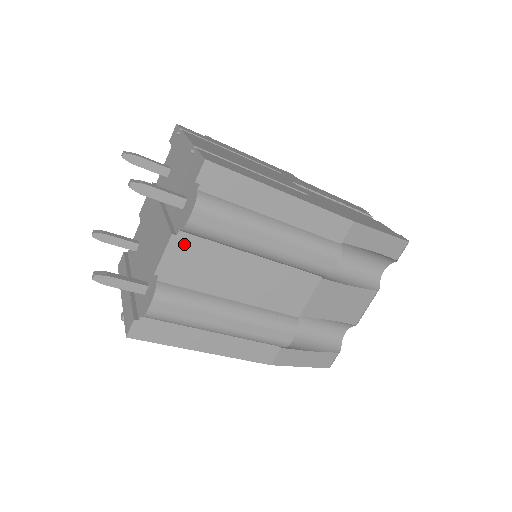
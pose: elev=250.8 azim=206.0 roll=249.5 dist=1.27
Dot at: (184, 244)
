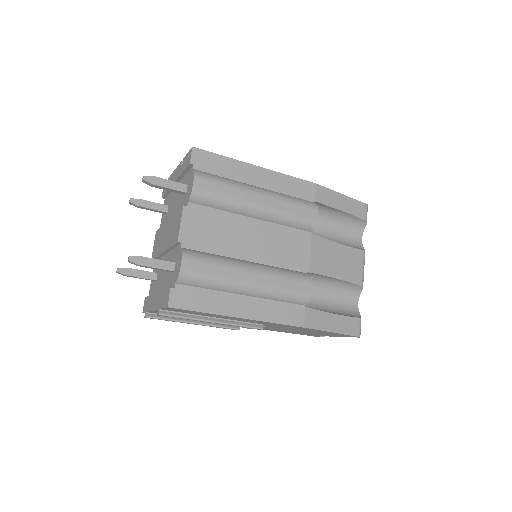
Dot at: (195, 213)
